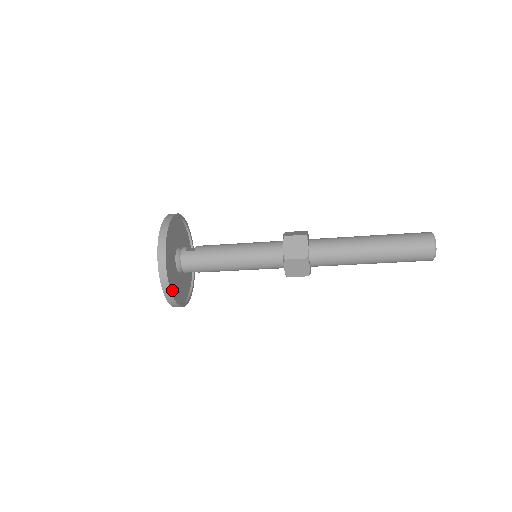
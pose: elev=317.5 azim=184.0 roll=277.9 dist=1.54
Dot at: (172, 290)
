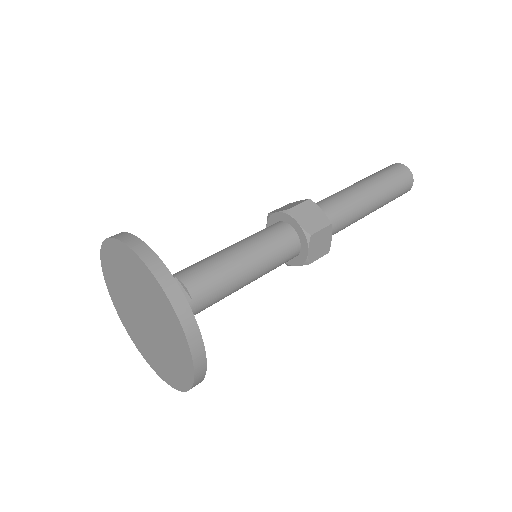
Dot at: occluded
